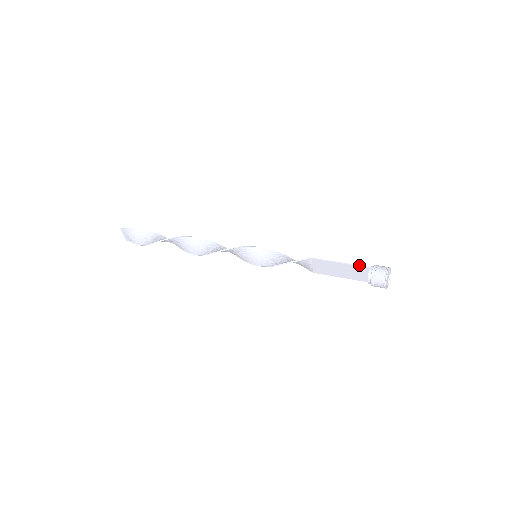
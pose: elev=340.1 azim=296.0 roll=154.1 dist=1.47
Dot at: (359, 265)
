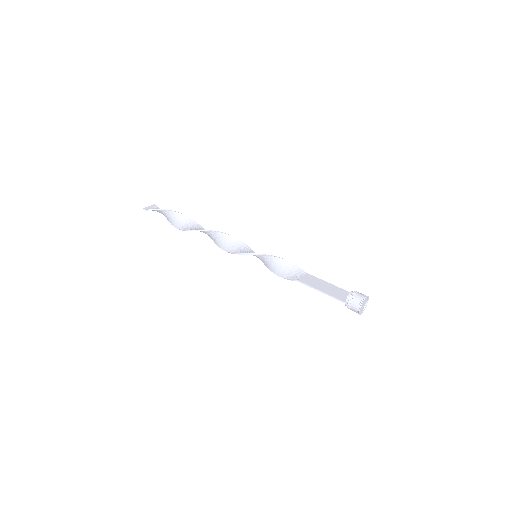
Dot at: (336, 298)
